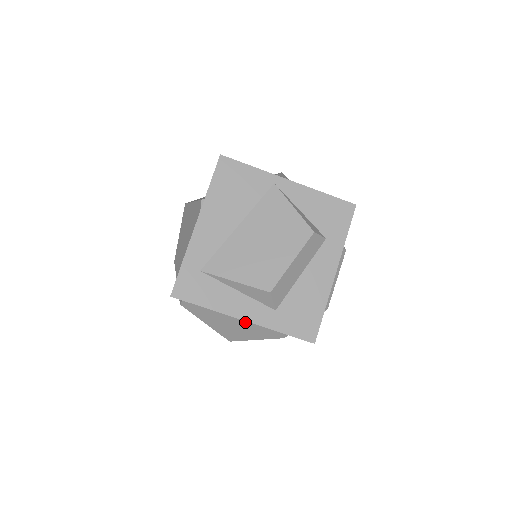
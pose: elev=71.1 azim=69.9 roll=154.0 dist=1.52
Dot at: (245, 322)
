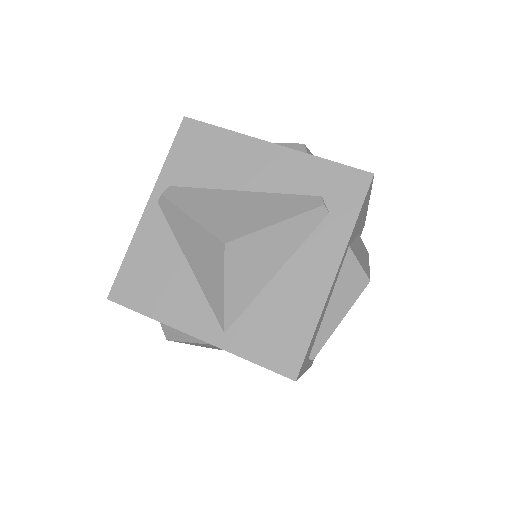
Dot at: (263, 195)
